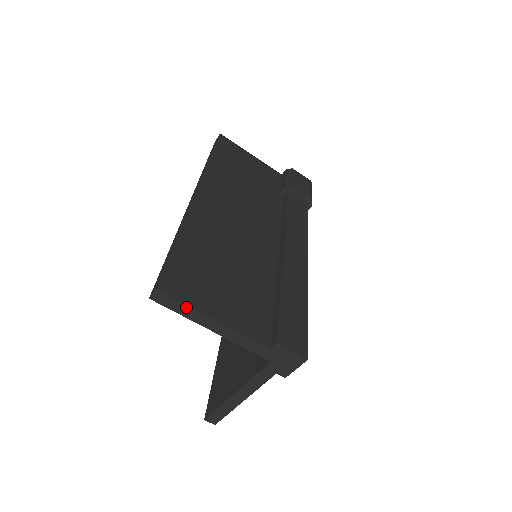
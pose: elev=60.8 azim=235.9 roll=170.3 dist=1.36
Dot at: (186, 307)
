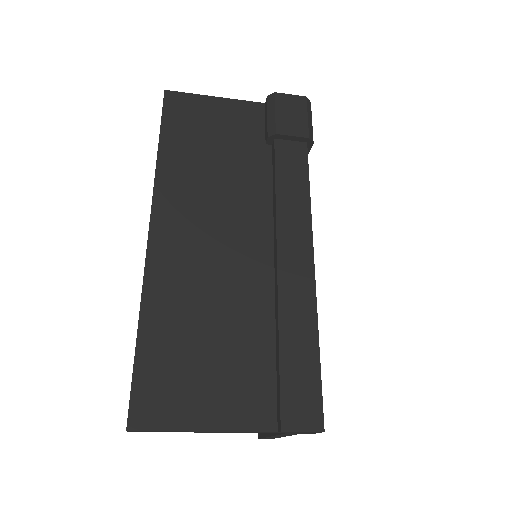
Dot at: (167, 431)
